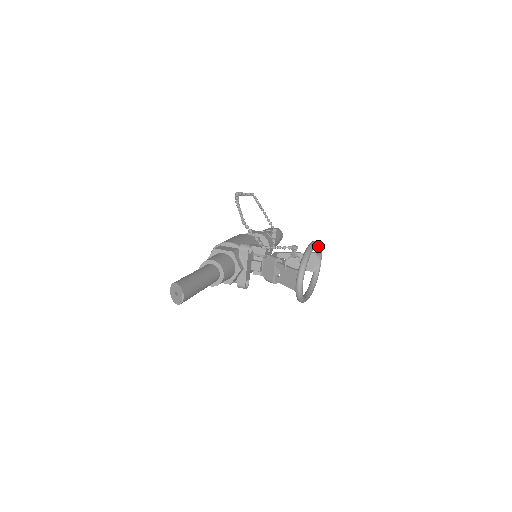
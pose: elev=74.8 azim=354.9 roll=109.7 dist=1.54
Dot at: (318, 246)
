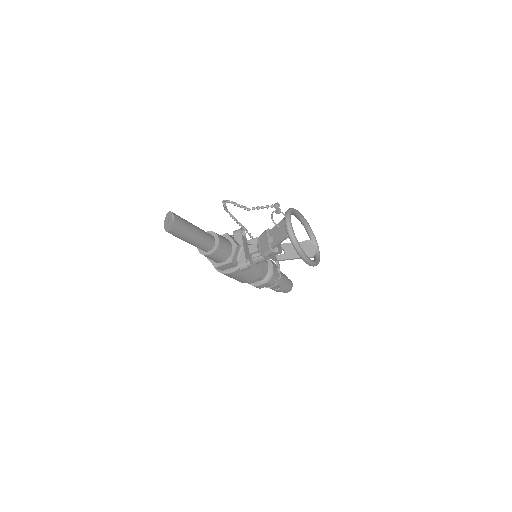
Dot at: (306, 223)
